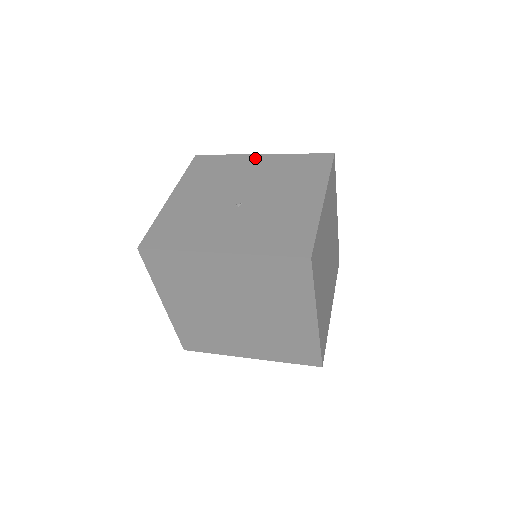
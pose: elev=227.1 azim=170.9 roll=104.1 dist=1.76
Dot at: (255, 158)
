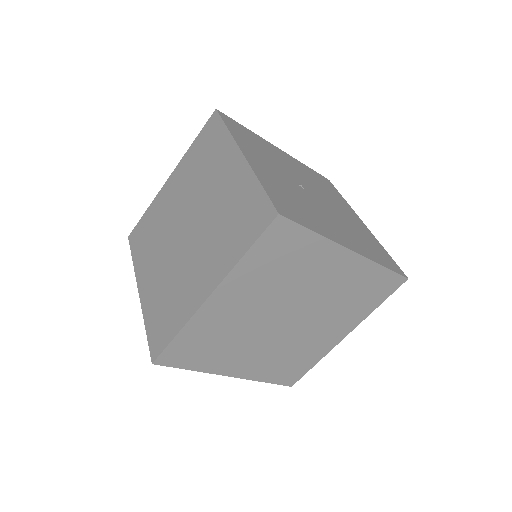
Dot at: (356, 216)
